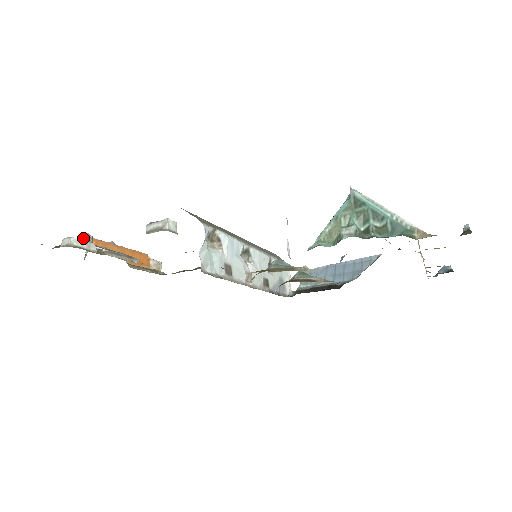
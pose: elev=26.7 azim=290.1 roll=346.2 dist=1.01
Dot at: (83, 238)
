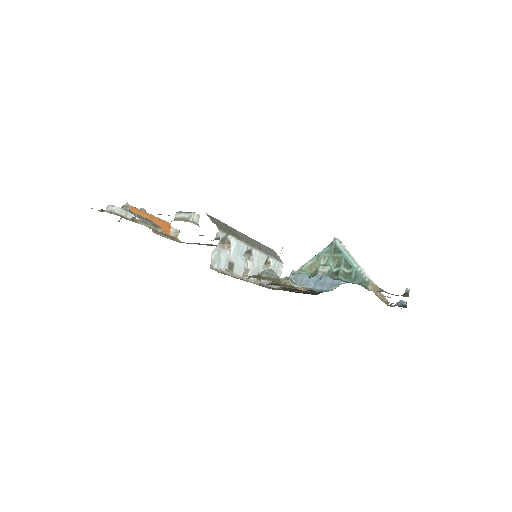
Dot at: (123, 206)
